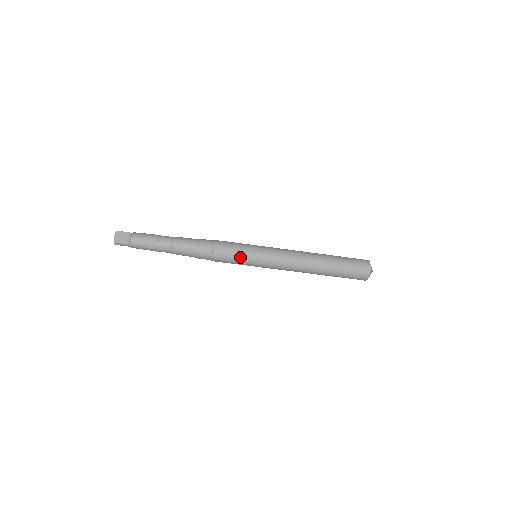
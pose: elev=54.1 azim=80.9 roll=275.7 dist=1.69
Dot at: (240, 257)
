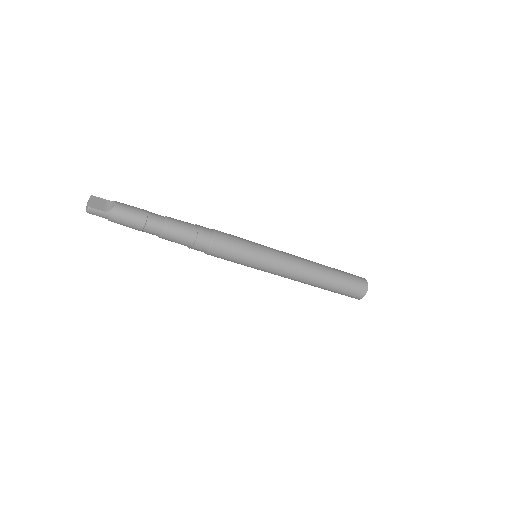
Dot at: (244, 250)
